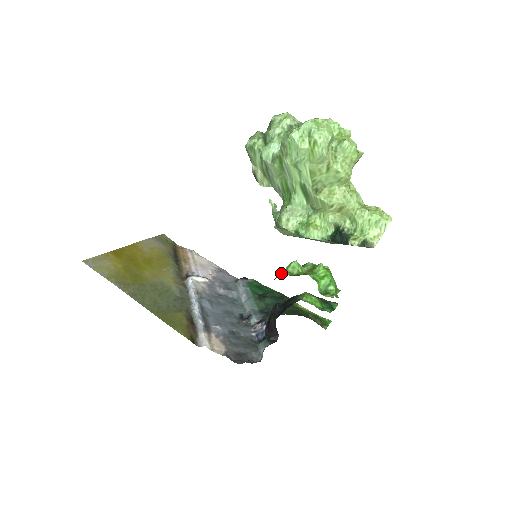
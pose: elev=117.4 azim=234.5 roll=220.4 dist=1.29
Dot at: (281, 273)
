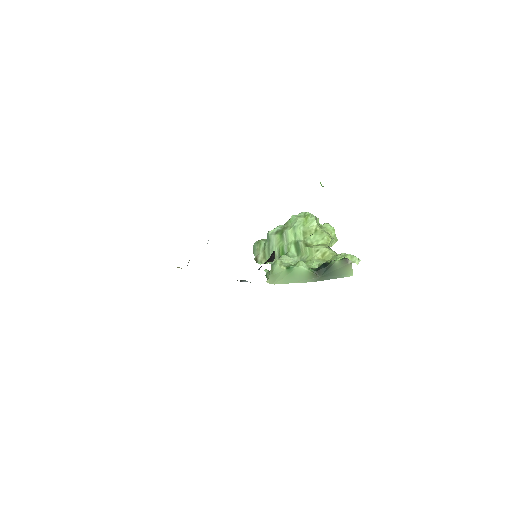
Dot at: occluded
